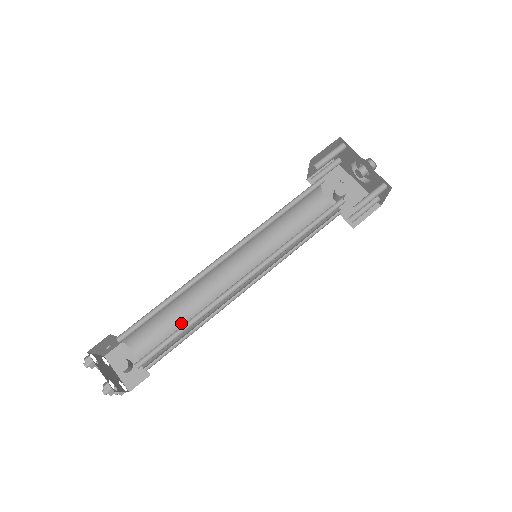
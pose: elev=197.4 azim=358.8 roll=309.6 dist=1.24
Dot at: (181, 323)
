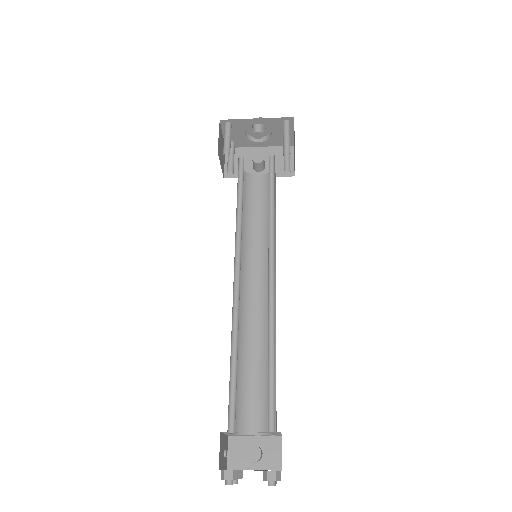
Dot at: (257, 368)
